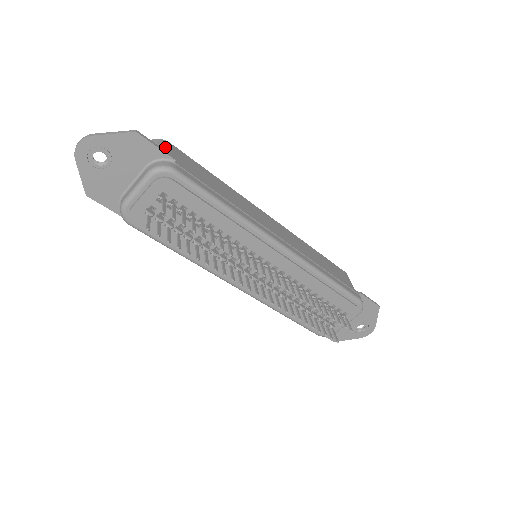
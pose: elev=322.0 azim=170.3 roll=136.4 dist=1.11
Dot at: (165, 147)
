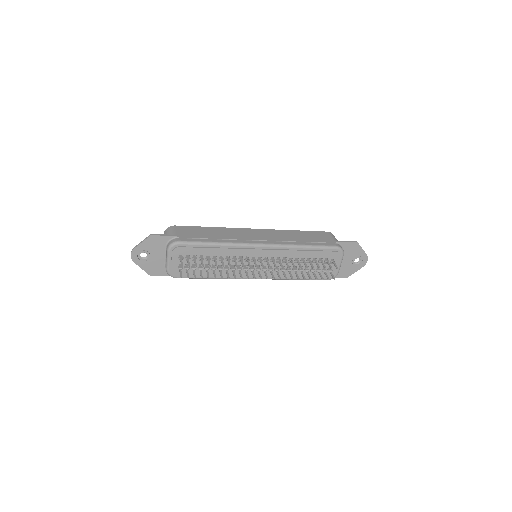
Dot at: (172, 230)
